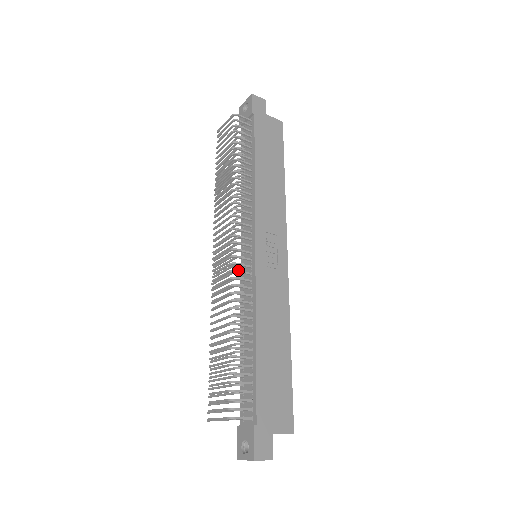
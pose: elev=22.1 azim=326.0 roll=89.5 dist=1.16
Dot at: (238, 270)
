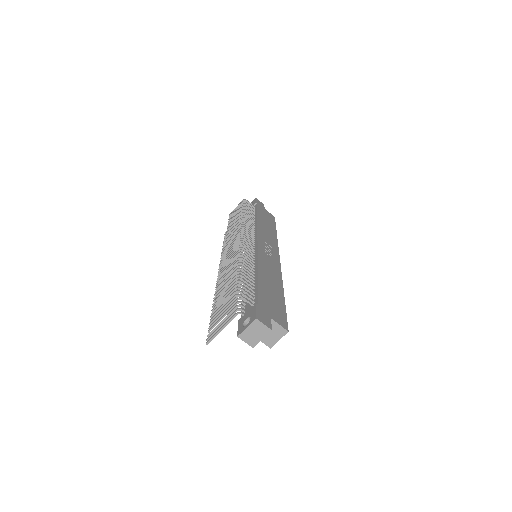
Dot at: (245, 244)
